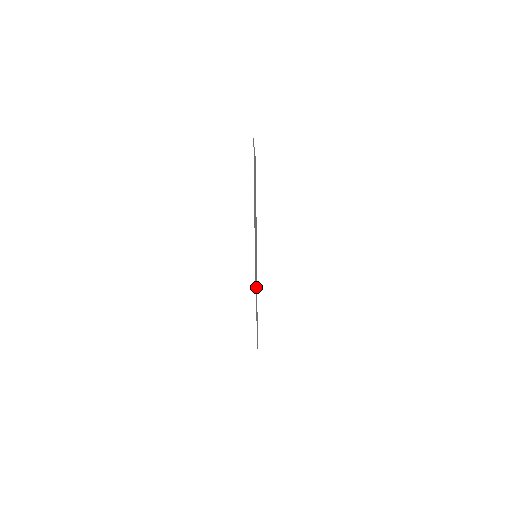
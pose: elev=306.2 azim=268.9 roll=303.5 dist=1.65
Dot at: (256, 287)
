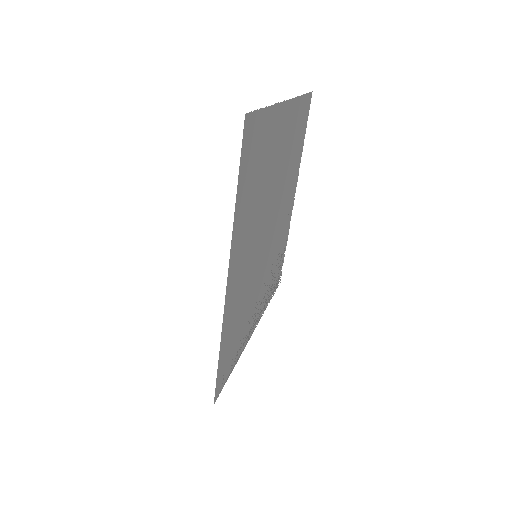
Dot at: (241, 299)
